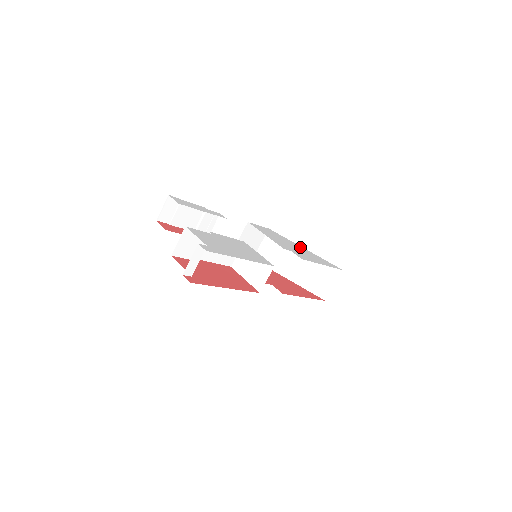
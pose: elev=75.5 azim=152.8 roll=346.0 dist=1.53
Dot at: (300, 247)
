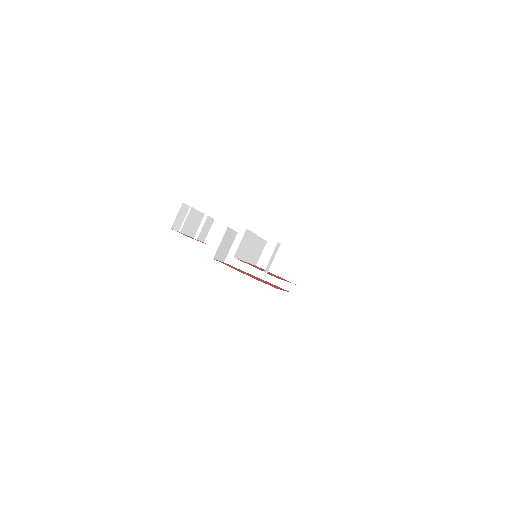
Dot at: occluded
